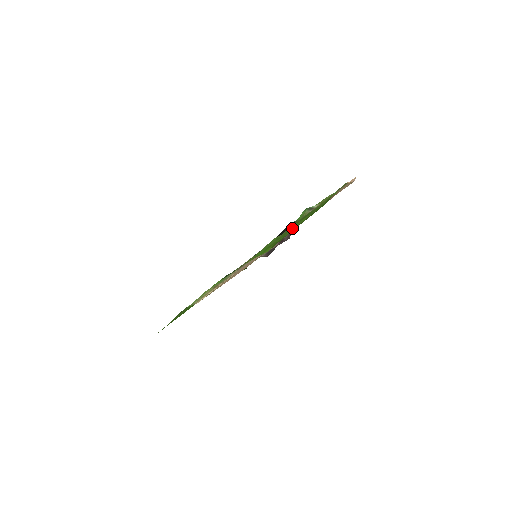
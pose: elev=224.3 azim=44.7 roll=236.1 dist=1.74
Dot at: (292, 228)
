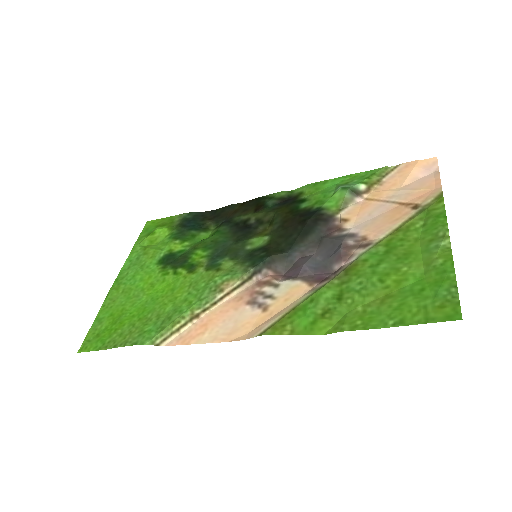
Dot at: (363, 289)
